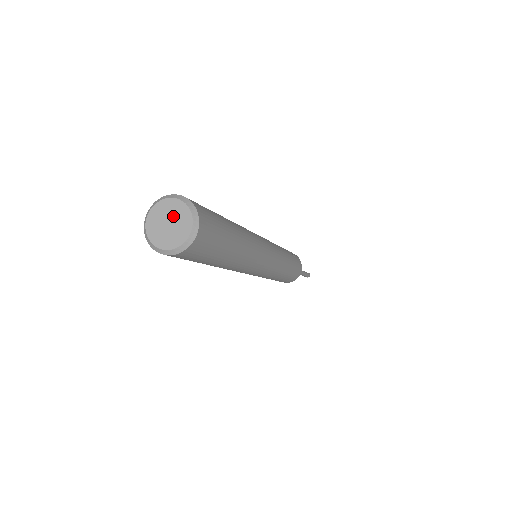
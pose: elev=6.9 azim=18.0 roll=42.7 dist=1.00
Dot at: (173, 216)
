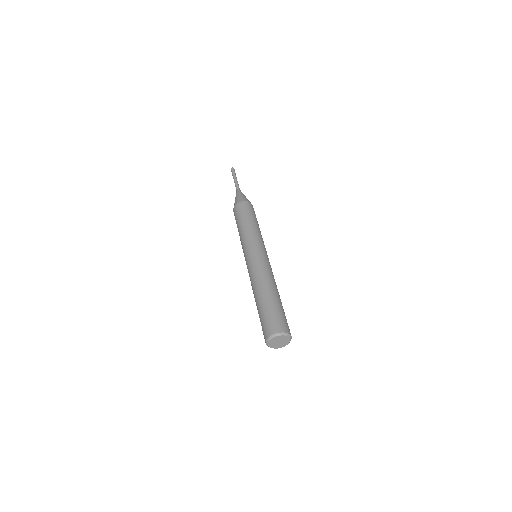
Dot at: (283, 341)
